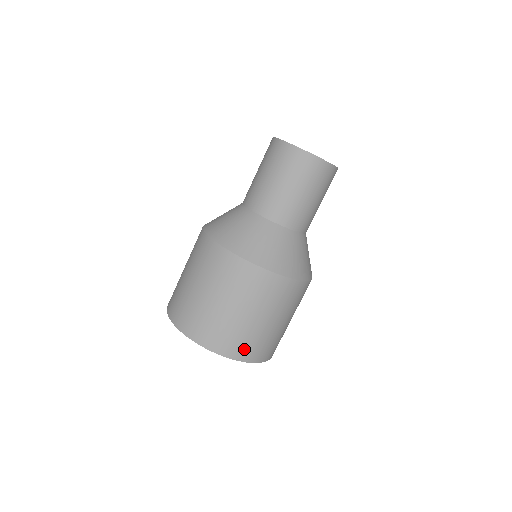
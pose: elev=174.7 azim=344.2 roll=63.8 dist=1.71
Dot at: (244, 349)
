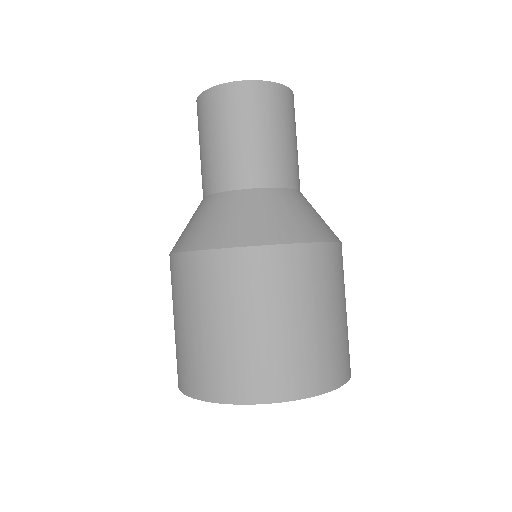
Dot at: (318, 373)
